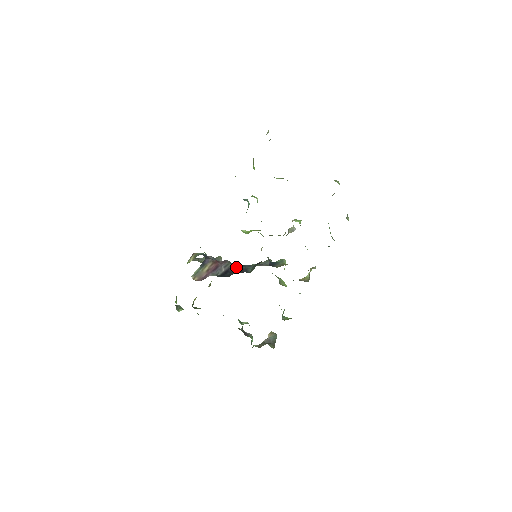
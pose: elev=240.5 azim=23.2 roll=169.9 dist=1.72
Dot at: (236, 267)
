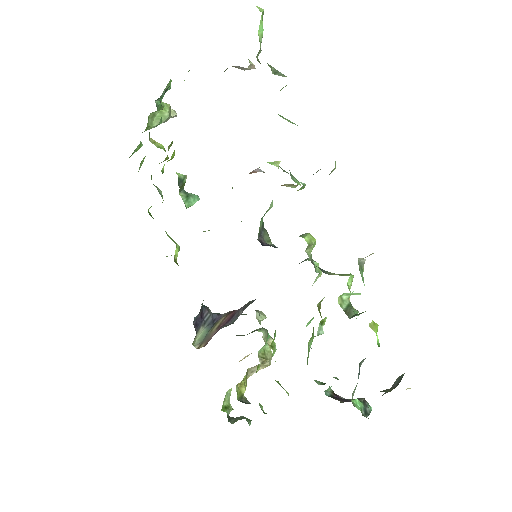
Dot at: occluded
